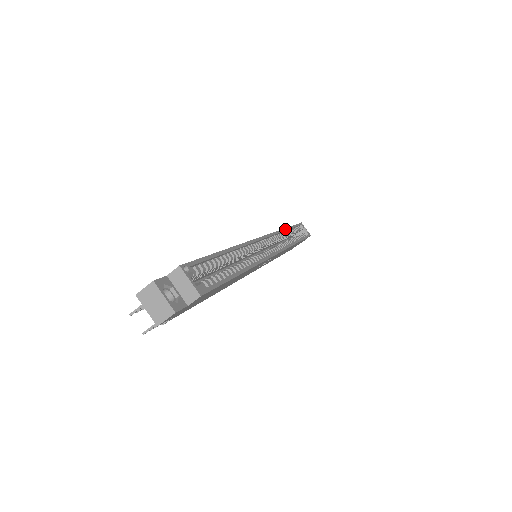
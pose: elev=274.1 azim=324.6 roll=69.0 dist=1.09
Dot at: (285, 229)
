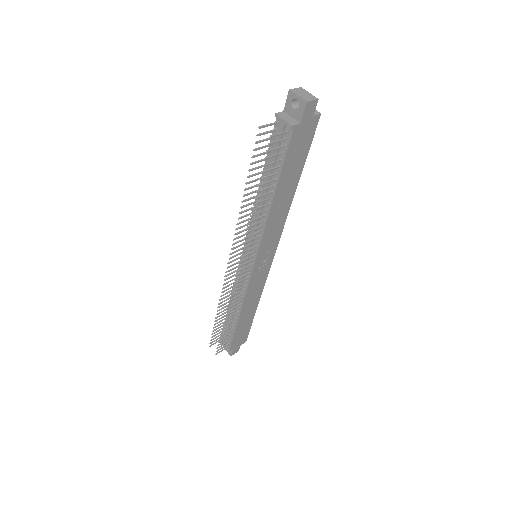
Dot at: occluded
